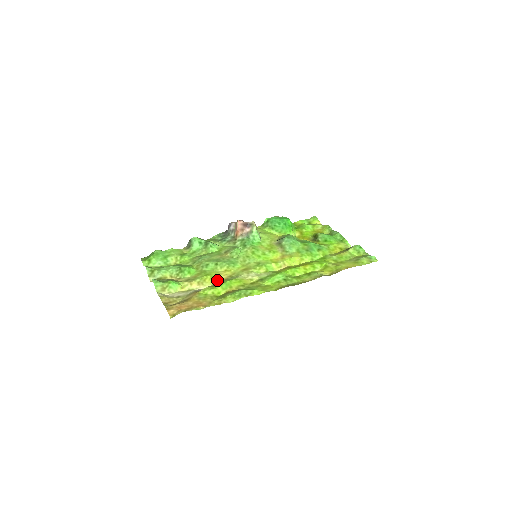
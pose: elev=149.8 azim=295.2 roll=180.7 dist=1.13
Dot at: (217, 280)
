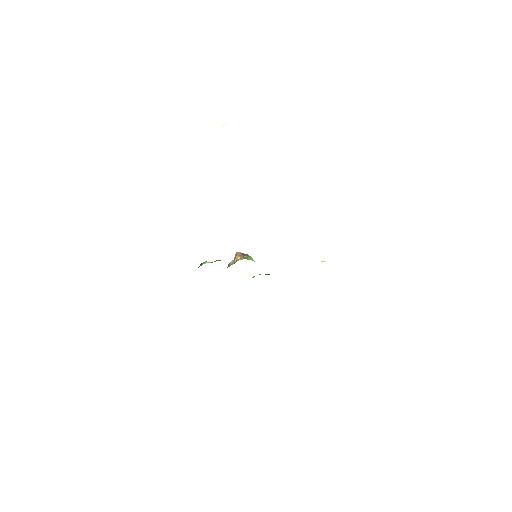
Dot at: occluded
